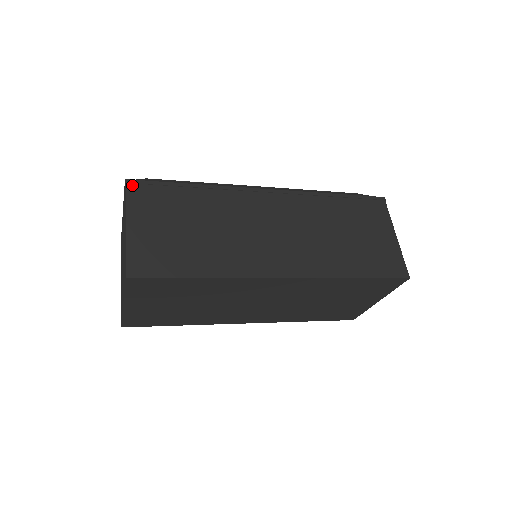
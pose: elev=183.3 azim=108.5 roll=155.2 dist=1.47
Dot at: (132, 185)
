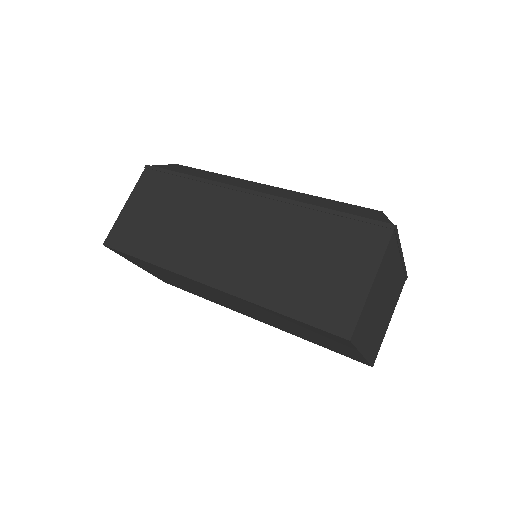
Dot at: (148, 170)
